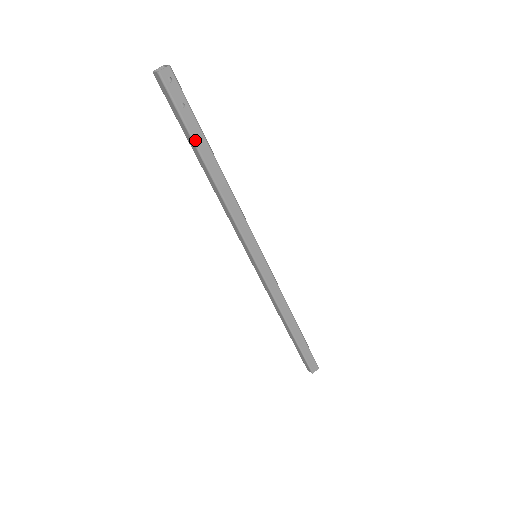
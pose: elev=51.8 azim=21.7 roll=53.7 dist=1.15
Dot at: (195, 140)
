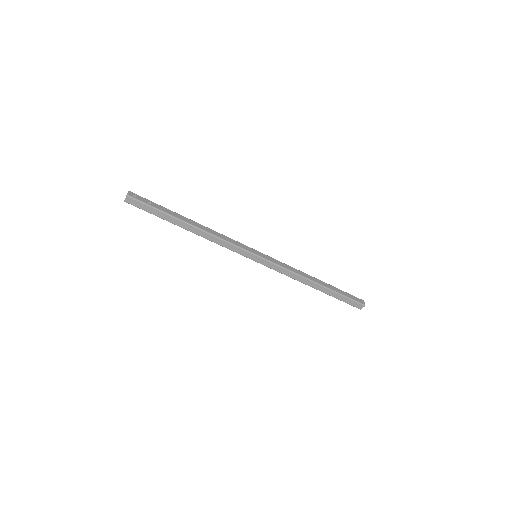
Dot at: (169, 214)
